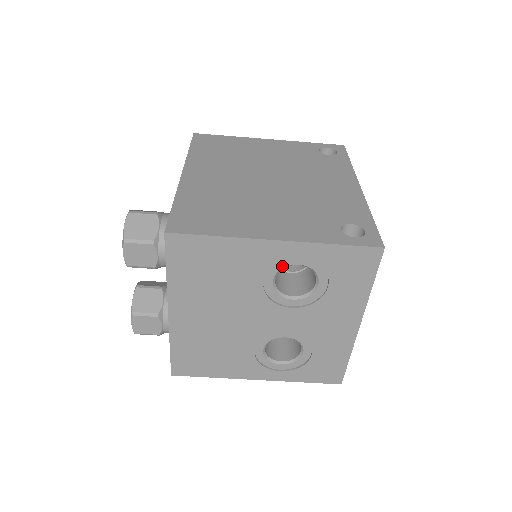
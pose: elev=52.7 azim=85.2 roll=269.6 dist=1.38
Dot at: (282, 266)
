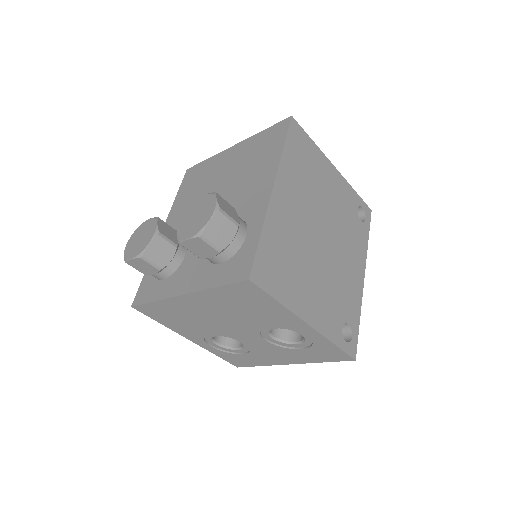
Dot at: (292, 329)
